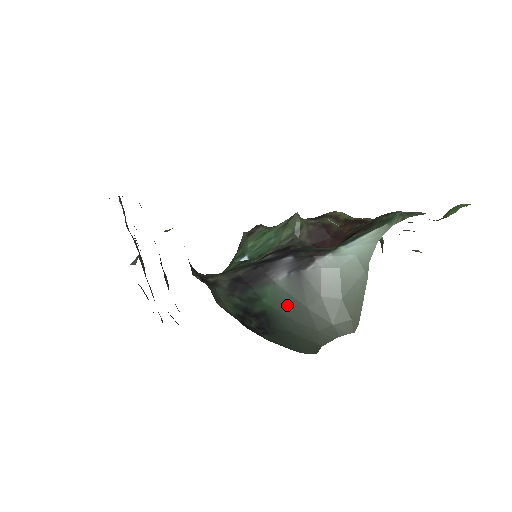
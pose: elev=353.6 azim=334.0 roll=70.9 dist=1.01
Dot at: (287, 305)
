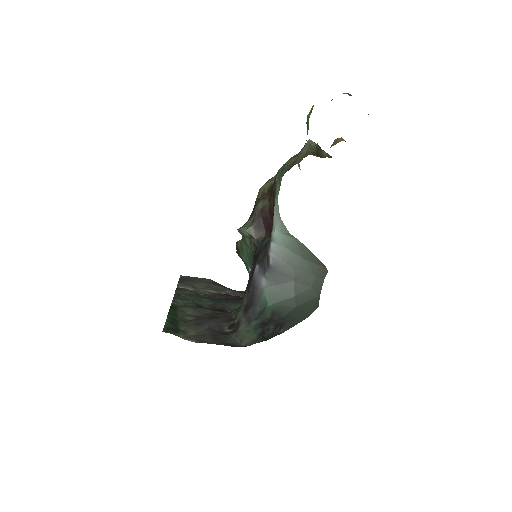
Dot at: (282, 293)
